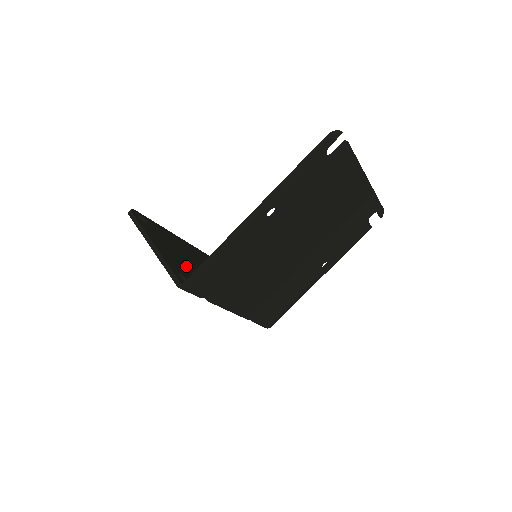
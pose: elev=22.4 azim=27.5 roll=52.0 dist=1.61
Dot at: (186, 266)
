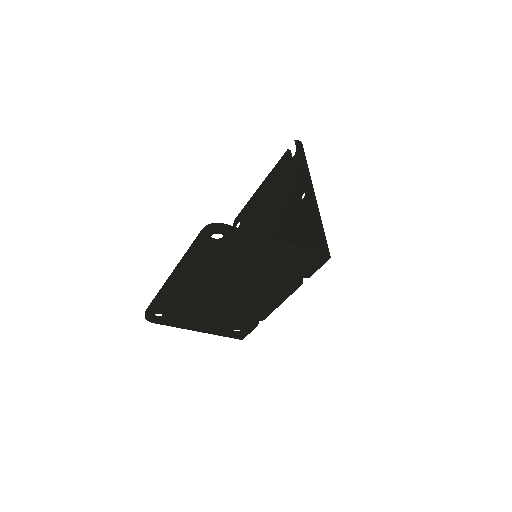
Dot at: occluded
